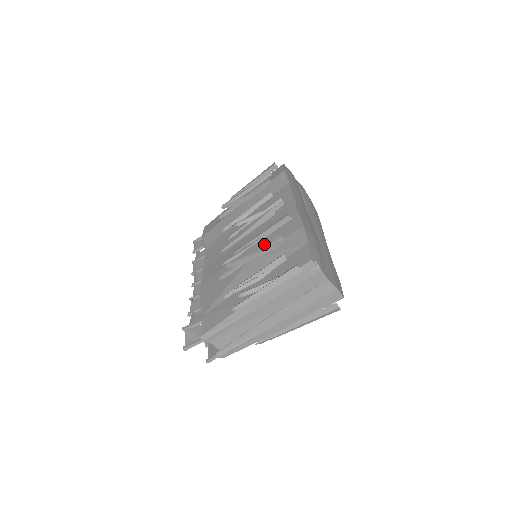
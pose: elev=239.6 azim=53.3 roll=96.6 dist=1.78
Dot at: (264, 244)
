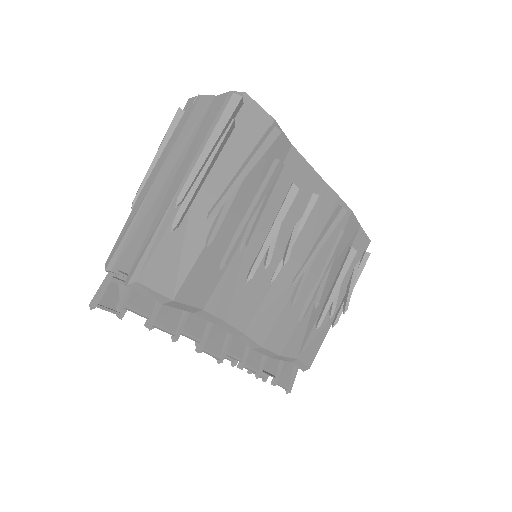
Dot at: occluded
